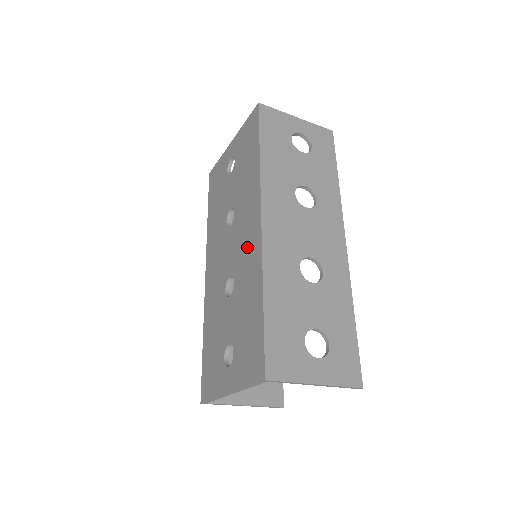
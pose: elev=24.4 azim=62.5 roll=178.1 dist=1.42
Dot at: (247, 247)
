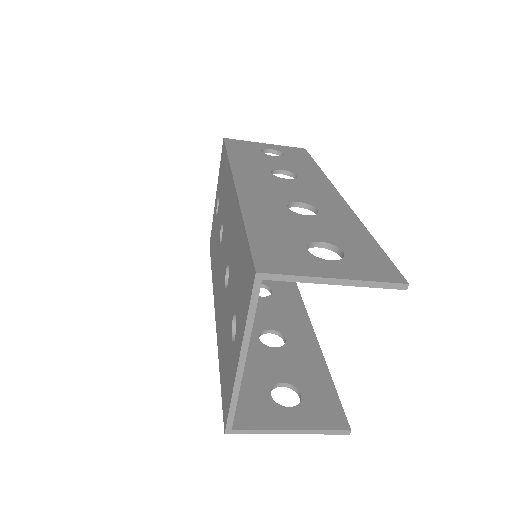
Dot at: (231, 221)
